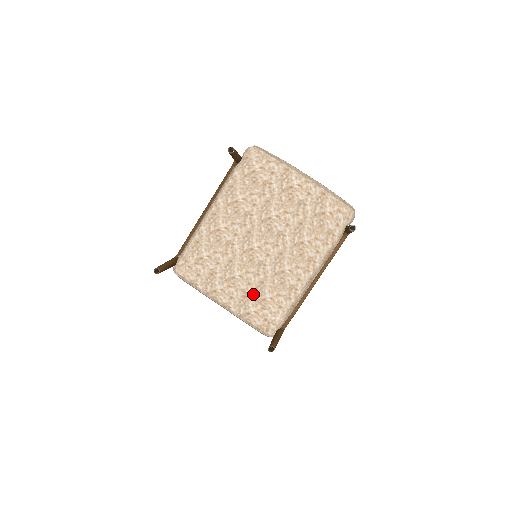
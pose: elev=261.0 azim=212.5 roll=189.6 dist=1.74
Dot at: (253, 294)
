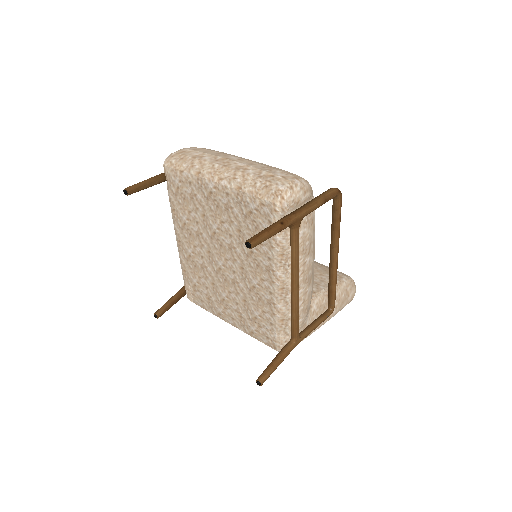
Dot at: (245, 313)
